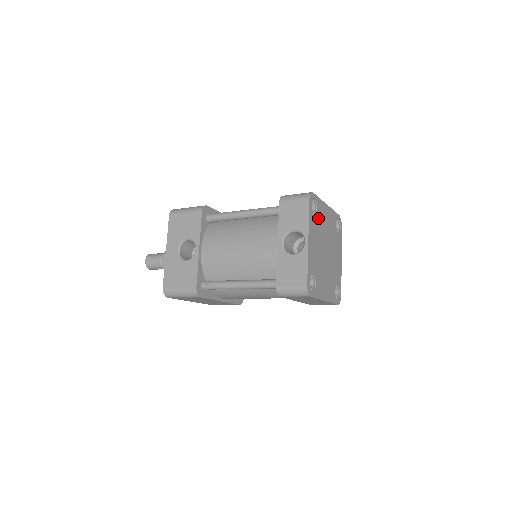
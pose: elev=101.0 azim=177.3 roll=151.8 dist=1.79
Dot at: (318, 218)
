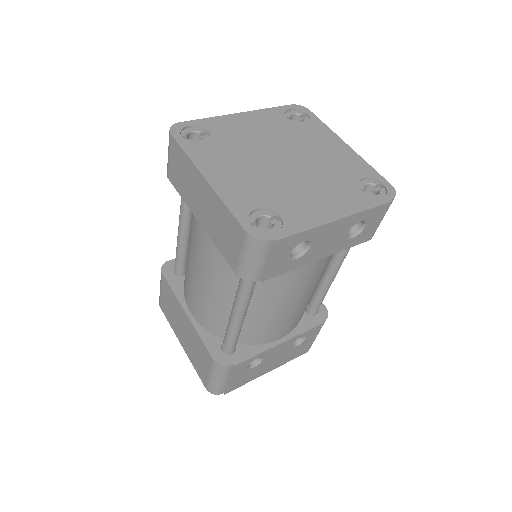
Dot at: (298, 128)
